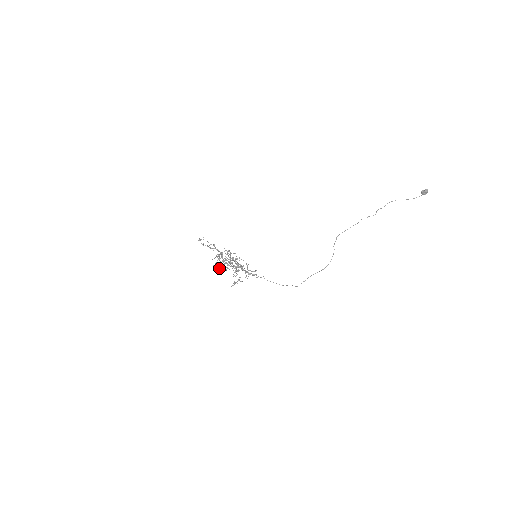
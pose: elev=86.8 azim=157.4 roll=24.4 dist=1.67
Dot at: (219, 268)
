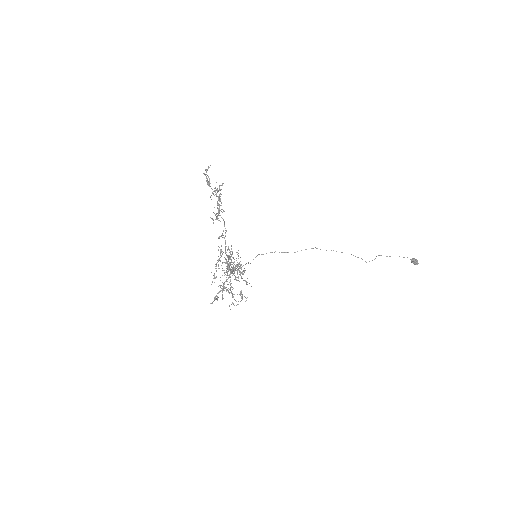
Dot at: (215, 278)
